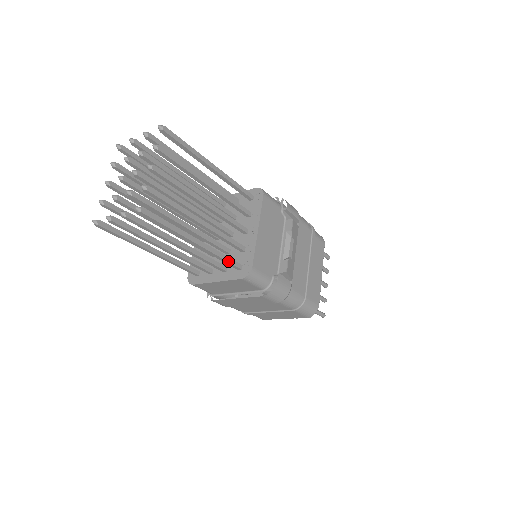
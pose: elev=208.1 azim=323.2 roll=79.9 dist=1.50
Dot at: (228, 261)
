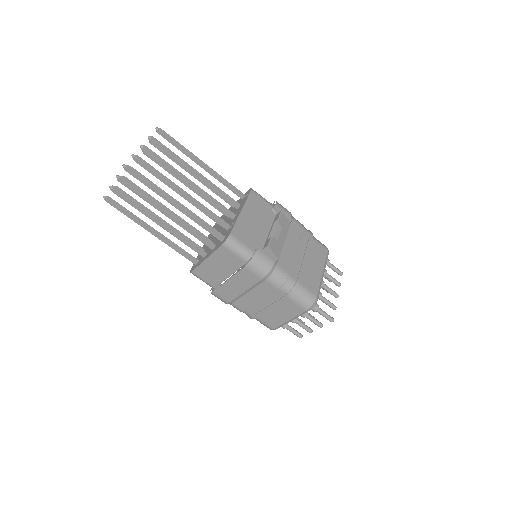
Dot at: (209, 228)
